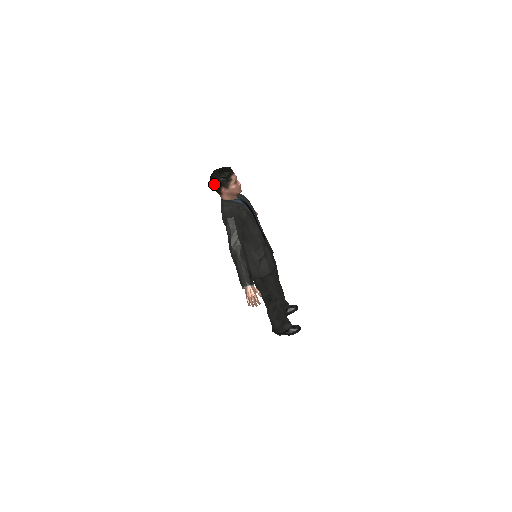
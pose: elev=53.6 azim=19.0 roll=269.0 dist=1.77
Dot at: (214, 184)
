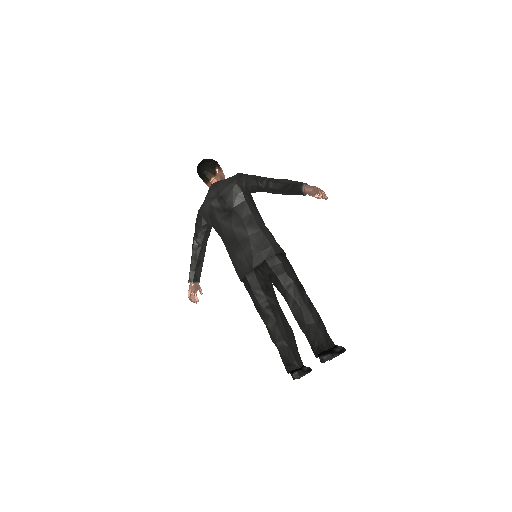
Dot at: (209, 162)
